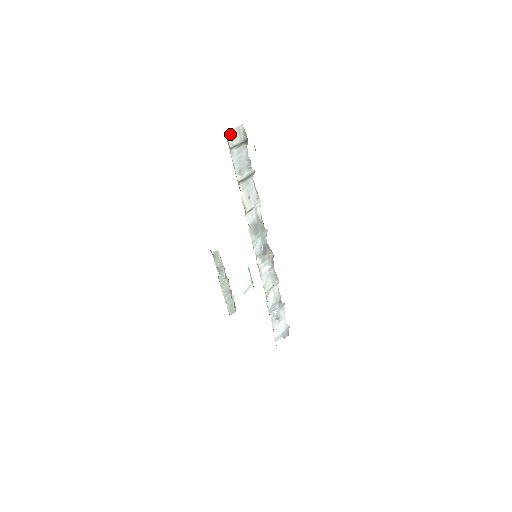
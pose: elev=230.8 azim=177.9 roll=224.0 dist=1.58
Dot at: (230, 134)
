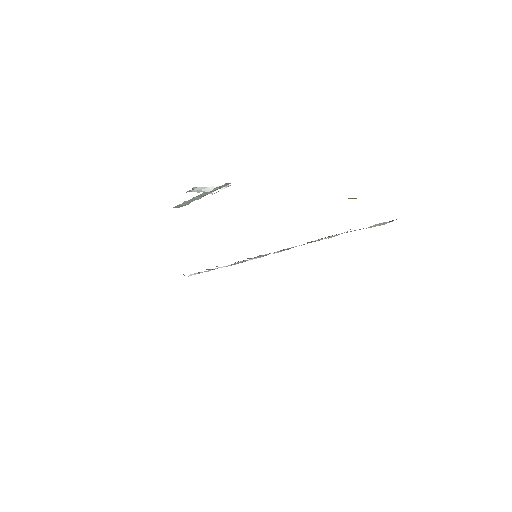
Dot at: (381, 223)
